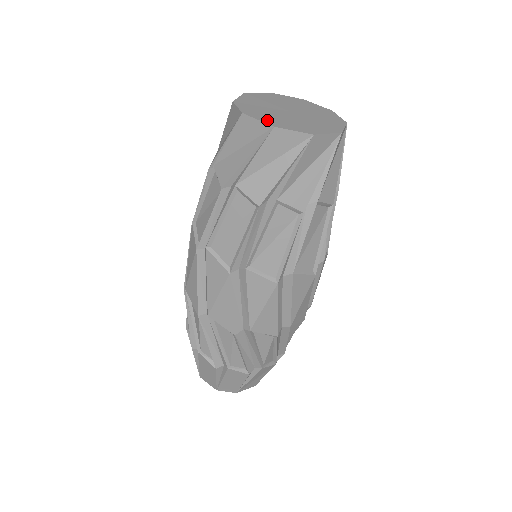
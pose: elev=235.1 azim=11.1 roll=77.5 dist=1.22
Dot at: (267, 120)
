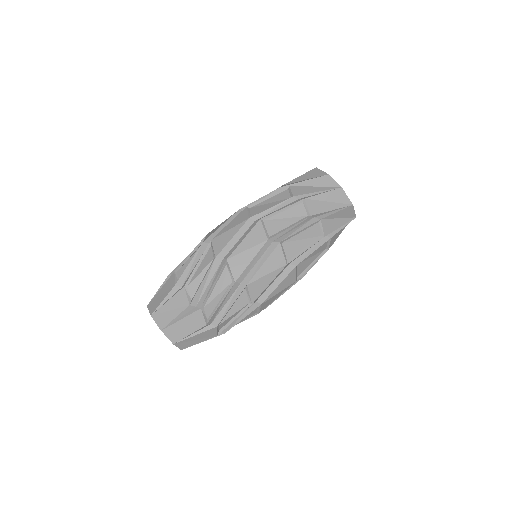
Dot at: (347, 198)
